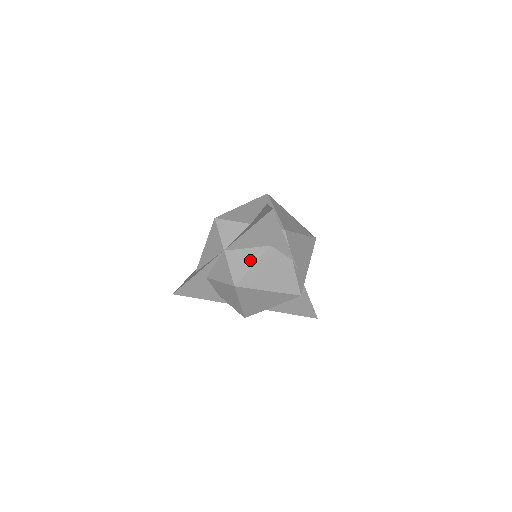
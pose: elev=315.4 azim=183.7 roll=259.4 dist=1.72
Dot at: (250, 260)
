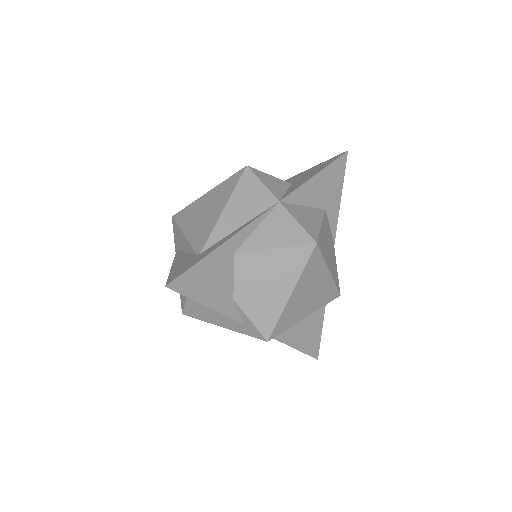
Dot at: (315, 218)
